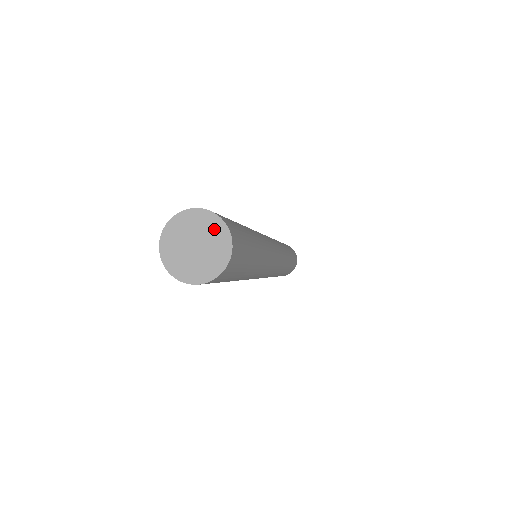
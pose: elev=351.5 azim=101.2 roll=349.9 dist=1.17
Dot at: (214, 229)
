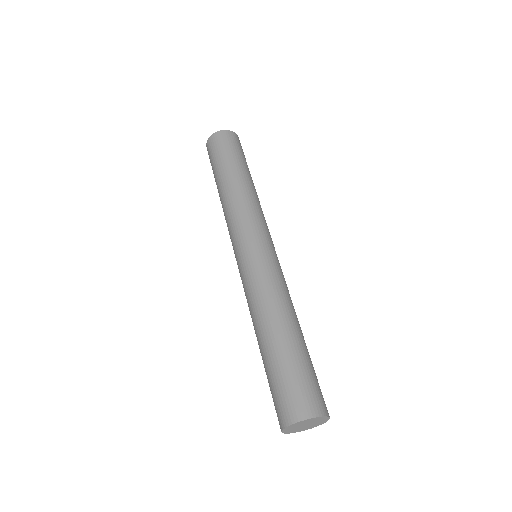
Dot at: (321, 420)
